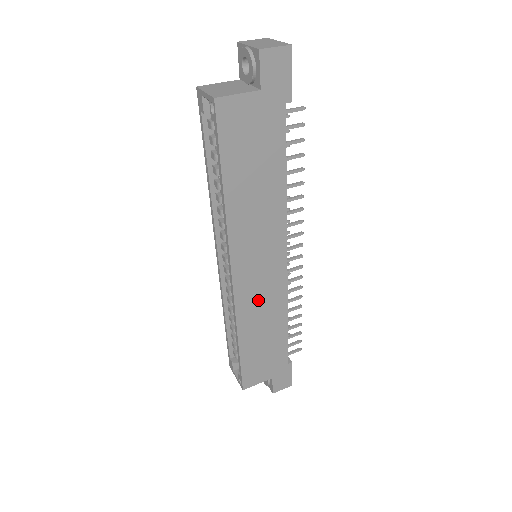
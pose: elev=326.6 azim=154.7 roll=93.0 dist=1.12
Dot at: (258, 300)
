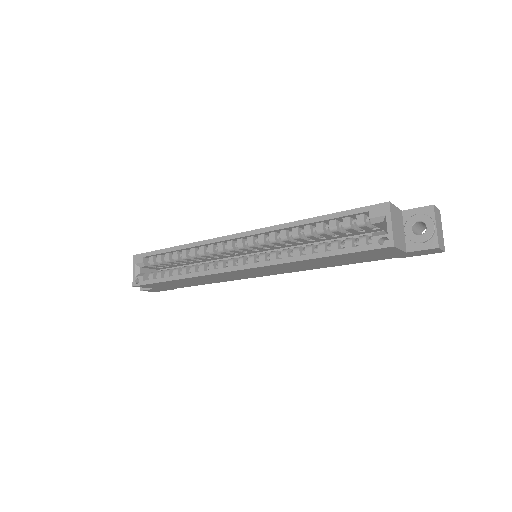
Dot at: (224, 277)
